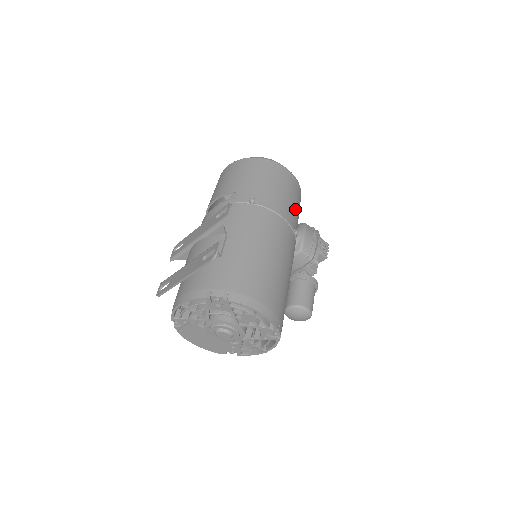
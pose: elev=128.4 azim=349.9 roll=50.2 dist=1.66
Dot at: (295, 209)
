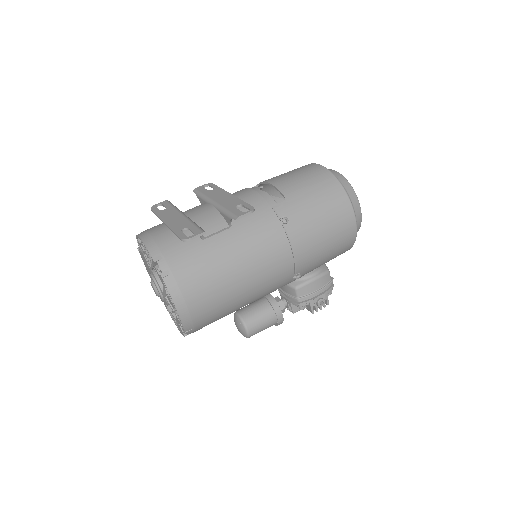
Dot at: (321, 258)
